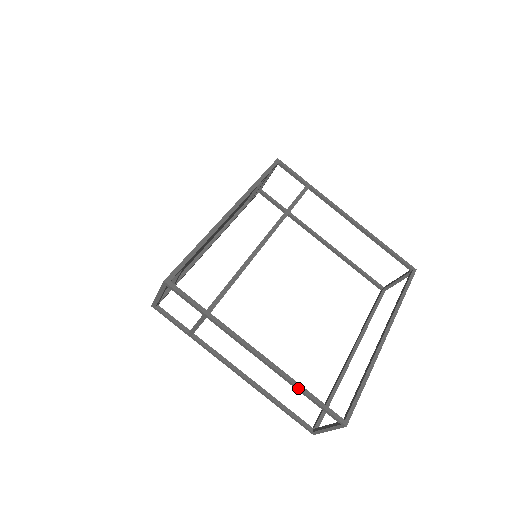
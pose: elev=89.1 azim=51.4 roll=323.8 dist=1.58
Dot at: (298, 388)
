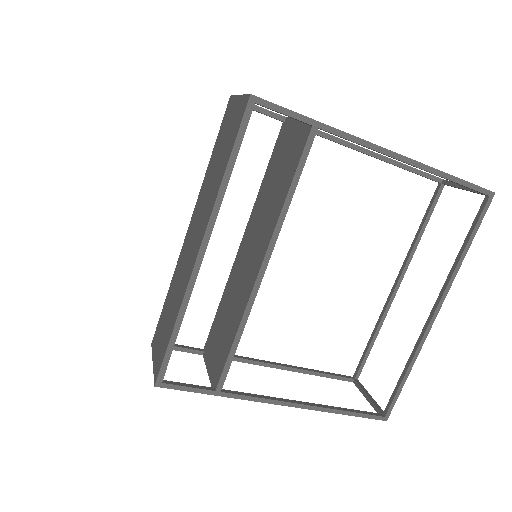
Dot at: occluded
